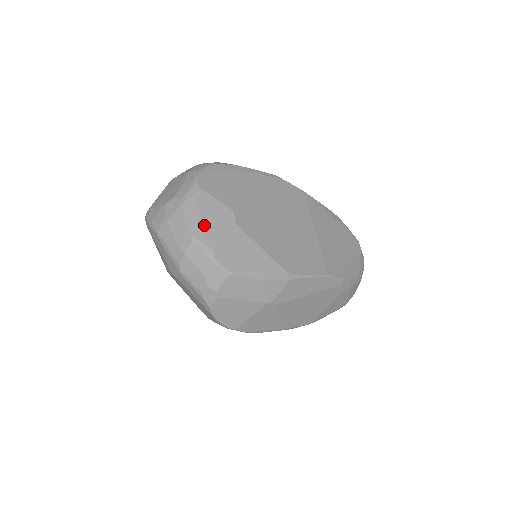
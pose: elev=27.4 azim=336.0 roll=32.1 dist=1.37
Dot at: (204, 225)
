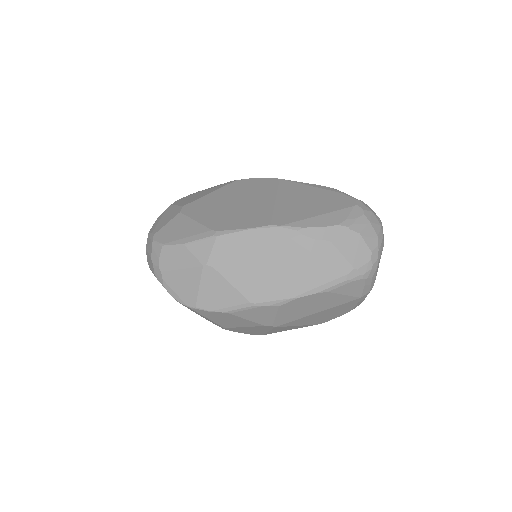
Dot at: (159, 223)
